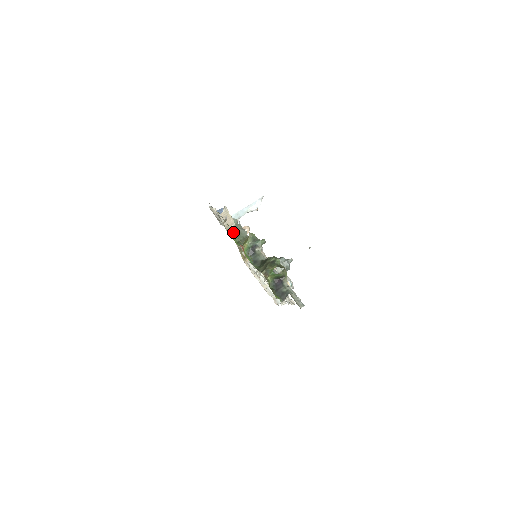
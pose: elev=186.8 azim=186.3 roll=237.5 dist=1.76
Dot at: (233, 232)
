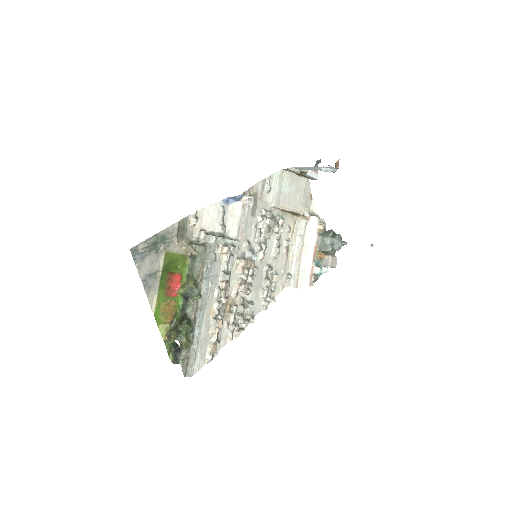
Dot at: (191, 260)
